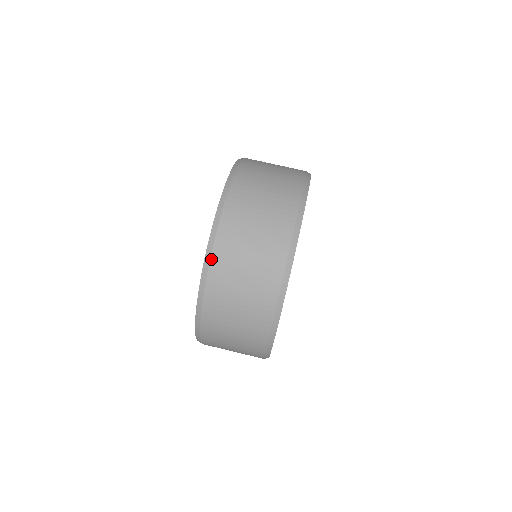
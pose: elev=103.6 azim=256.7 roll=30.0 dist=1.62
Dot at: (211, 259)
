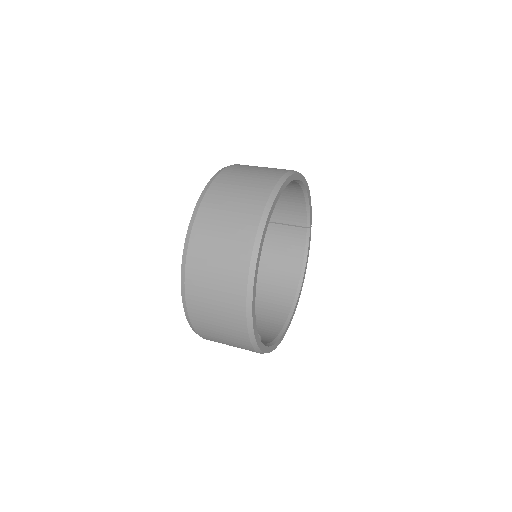
Dot at: (192, 231)
